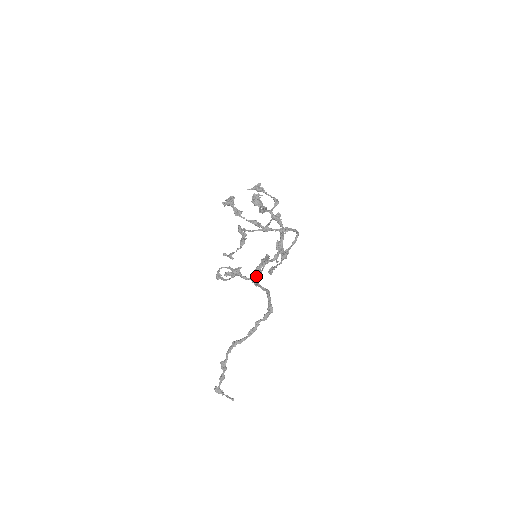
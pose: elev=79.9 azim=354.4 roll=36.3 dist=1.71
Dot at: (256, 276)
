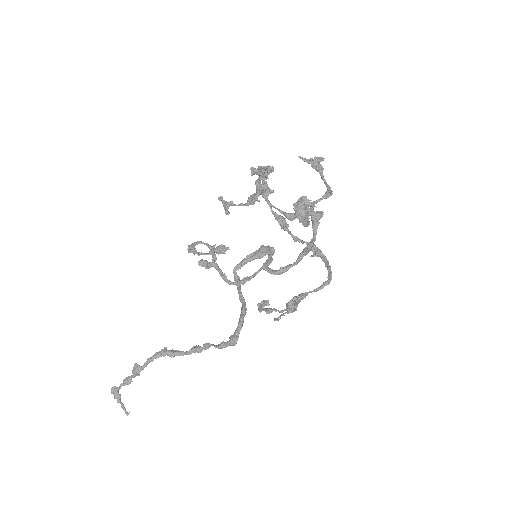
Dot at: (240, 283)
